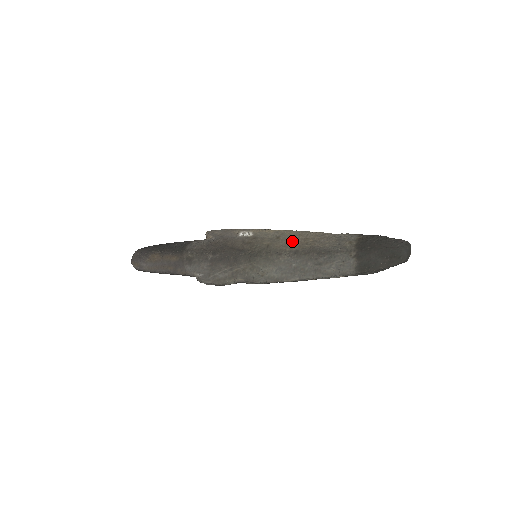
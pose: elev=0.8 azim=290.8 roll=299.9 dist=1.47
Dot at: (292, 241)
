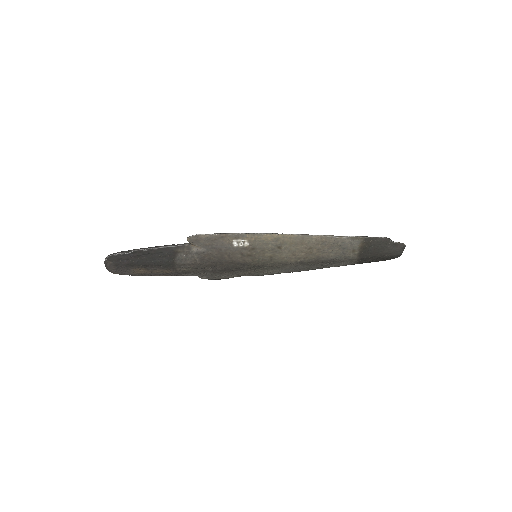
Dot at: (296, 252)
